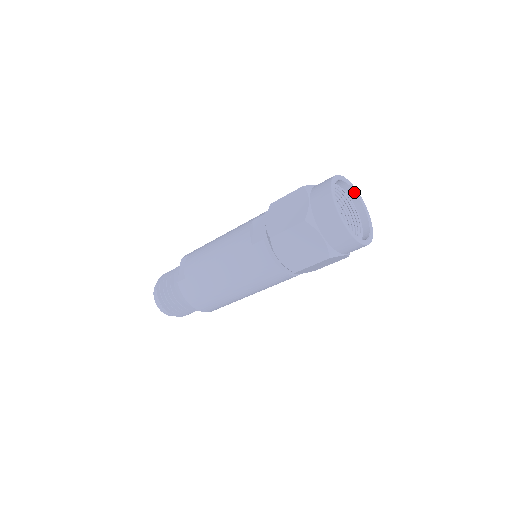
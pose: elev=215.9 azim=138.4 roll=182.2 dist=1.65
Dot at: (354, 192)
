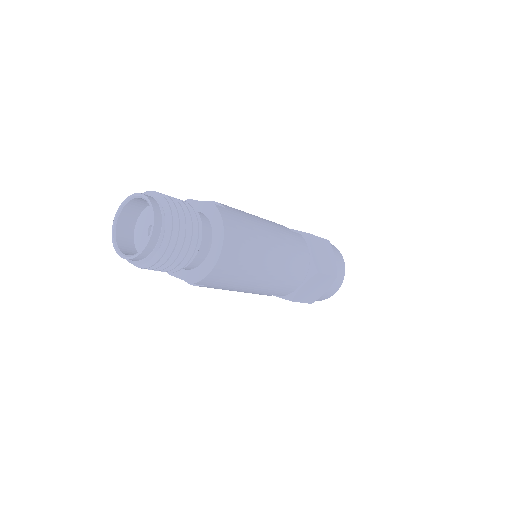
Dot at: occluded
